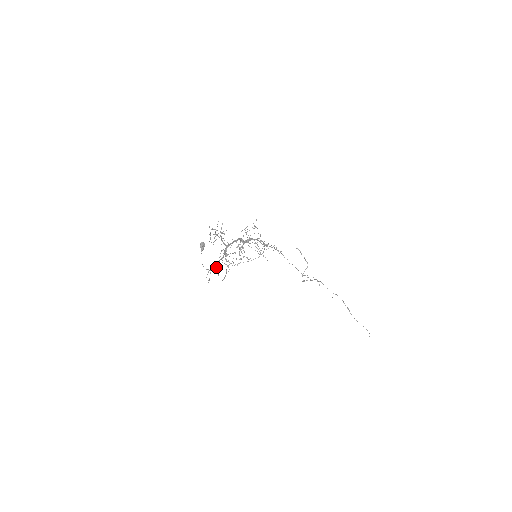
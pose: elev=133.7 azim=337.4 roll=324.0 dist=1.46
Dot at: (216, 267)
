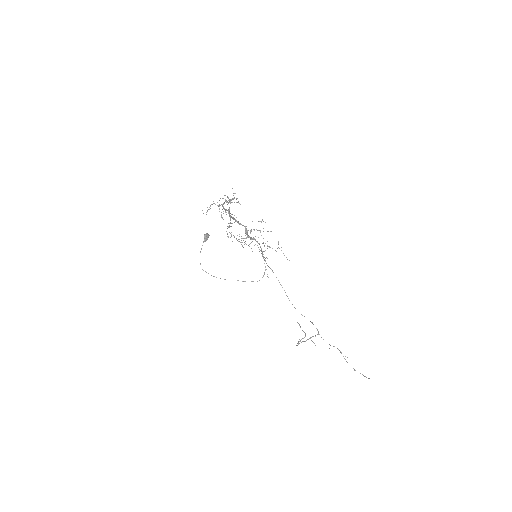
Dot at: (219, 205)
